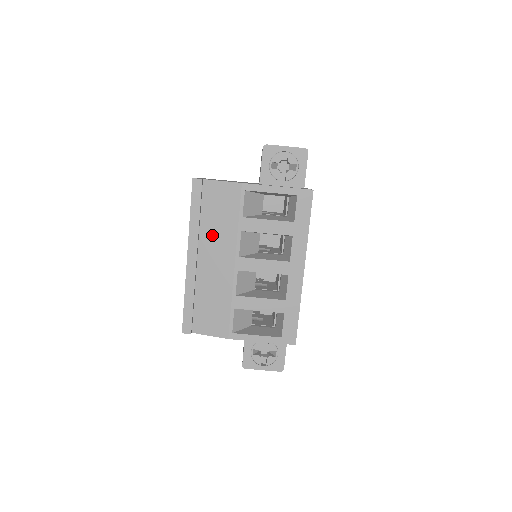
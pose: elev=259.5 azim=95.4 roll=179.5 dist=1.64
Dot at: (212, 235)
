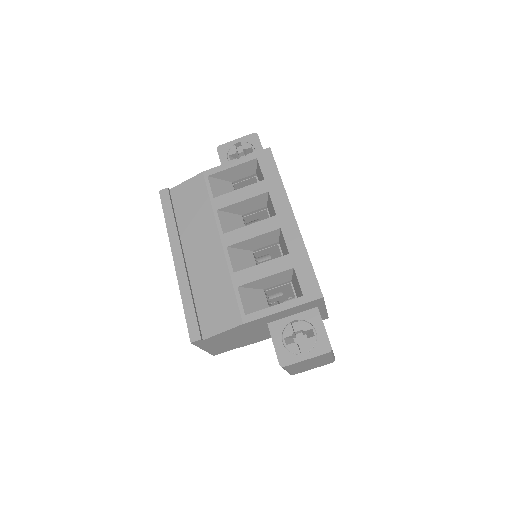
Dot at: (192, 229)
